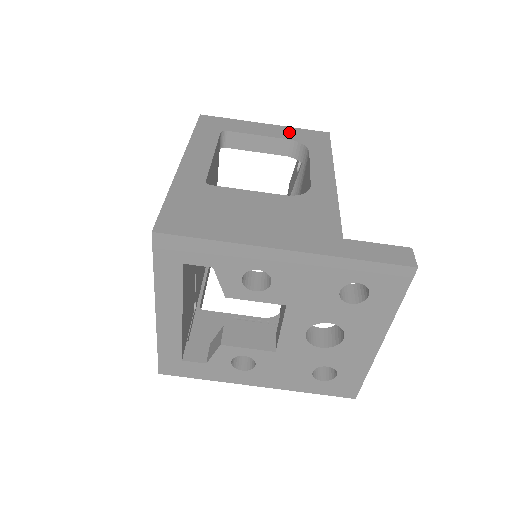
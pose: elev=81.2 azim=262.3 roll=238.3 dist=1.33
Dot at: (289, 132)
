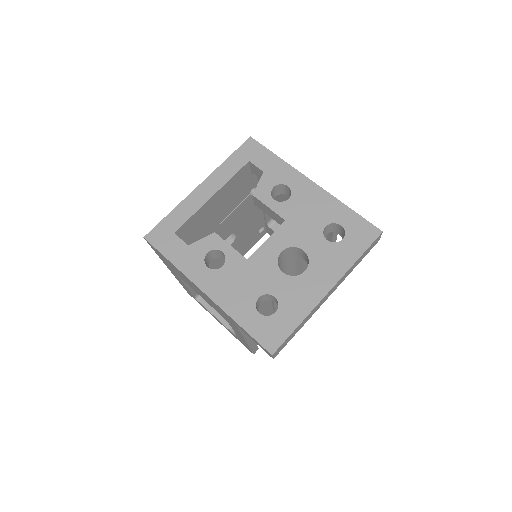
Dot at: occluded
